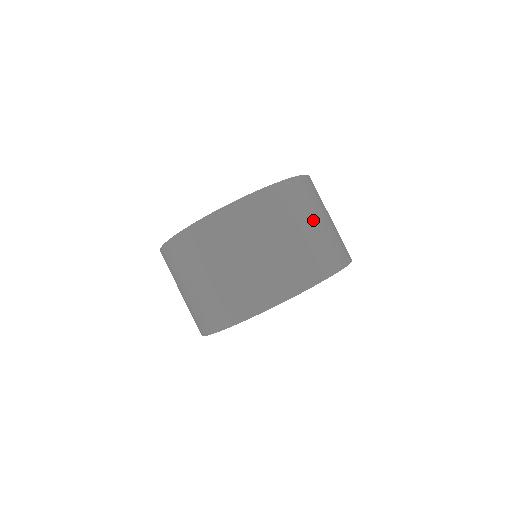
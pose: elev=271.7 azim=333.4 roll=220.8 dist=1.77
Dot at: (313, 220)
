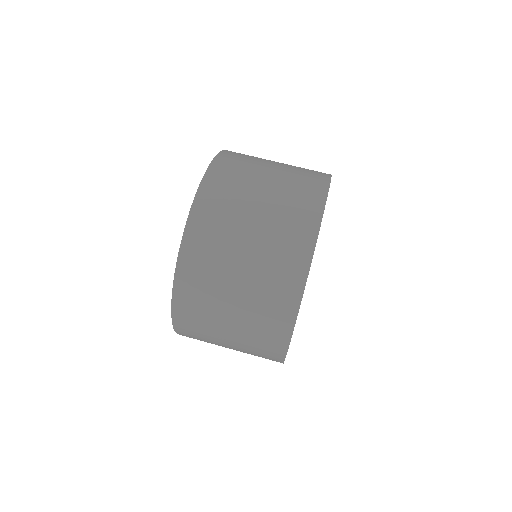
Dot at: occluded
